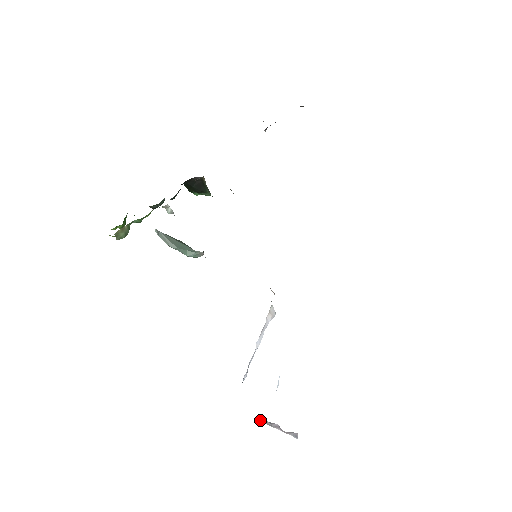
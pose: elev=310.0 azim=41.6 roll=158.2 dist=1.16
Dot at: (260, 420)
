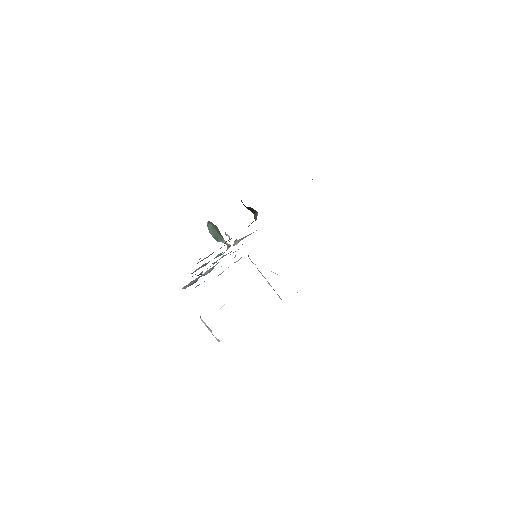
Dot at: (202, 320)
